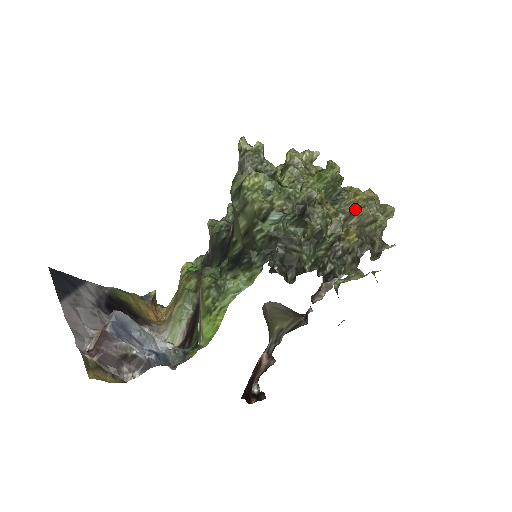
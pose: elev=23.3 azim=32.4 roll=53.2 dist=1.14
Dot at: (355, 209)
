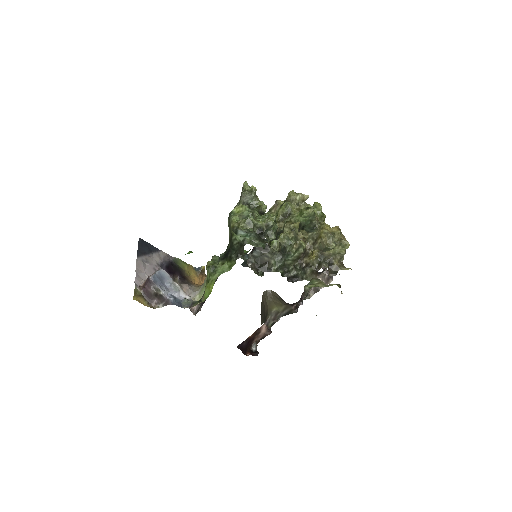
Dot at: (318, 238)
